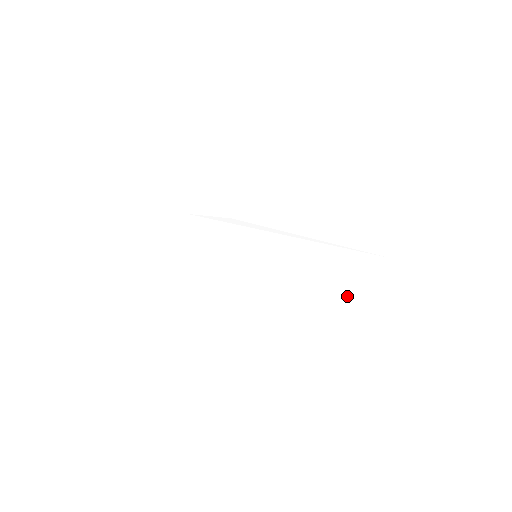
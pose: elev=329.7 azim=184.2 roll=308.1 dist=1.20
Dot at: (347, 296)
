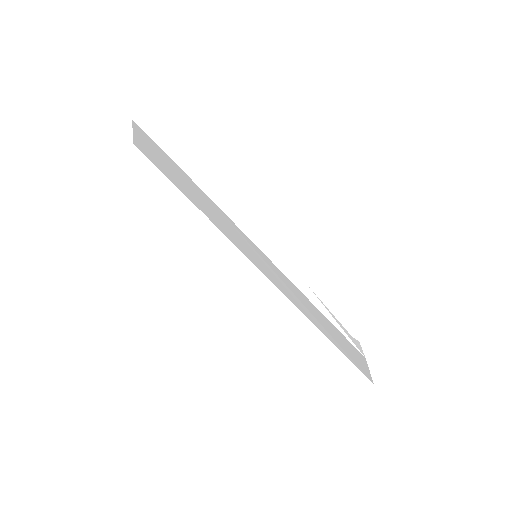
Dot at: (322, 331)
